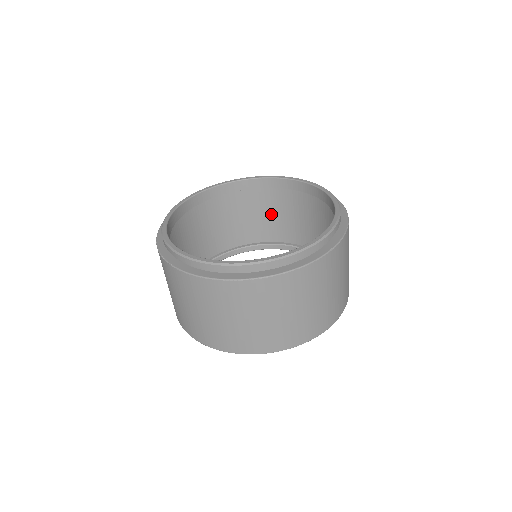
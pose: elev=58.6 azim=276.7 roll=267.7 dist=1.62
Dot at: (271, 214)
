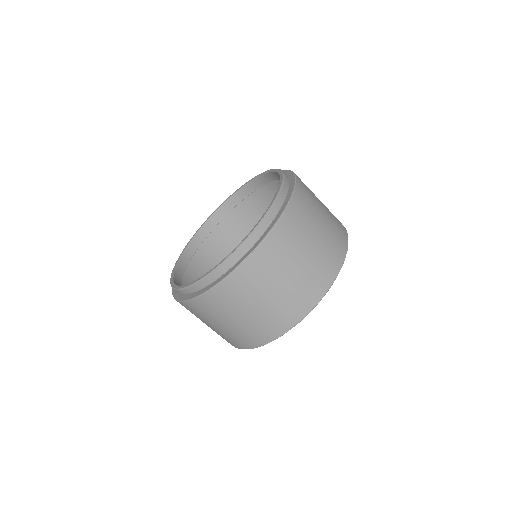
Dot at: occluded
